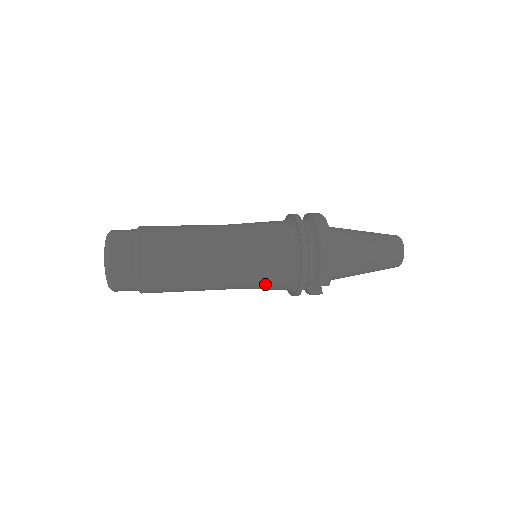
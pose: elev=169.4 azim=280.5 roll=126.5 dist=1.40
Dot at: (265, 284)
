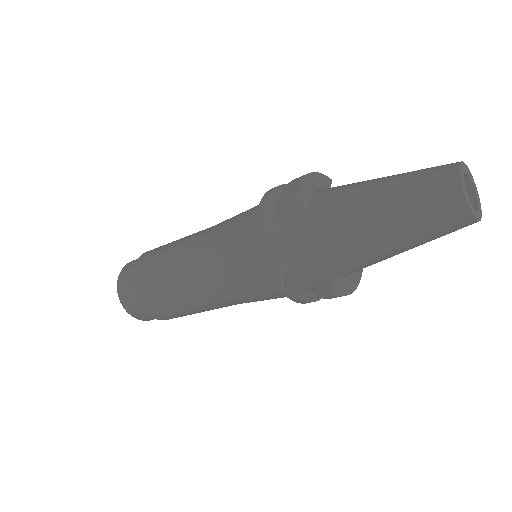
Dot at: (245, 287)
